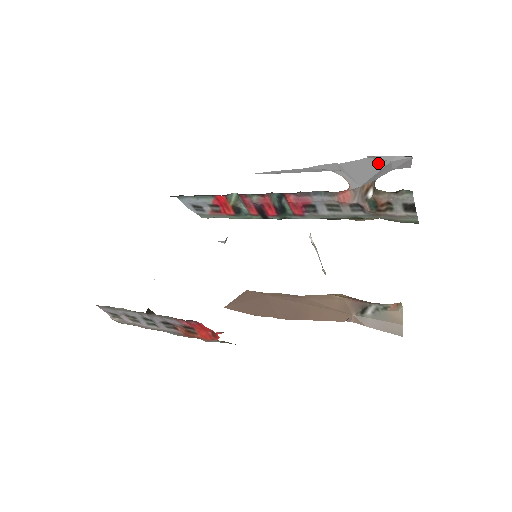
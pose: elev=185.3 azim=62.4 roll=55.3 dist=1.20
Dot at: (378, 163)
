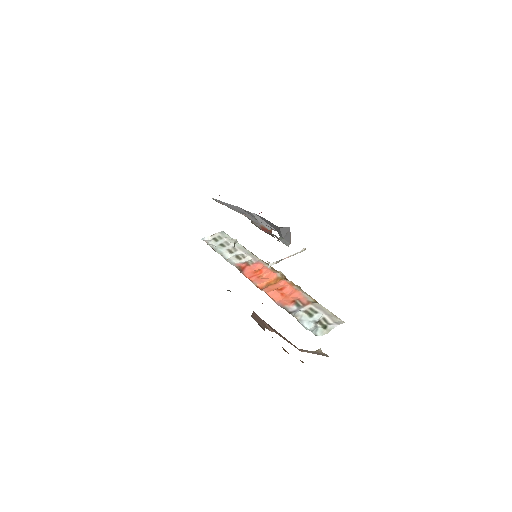
Dot at: occluded
